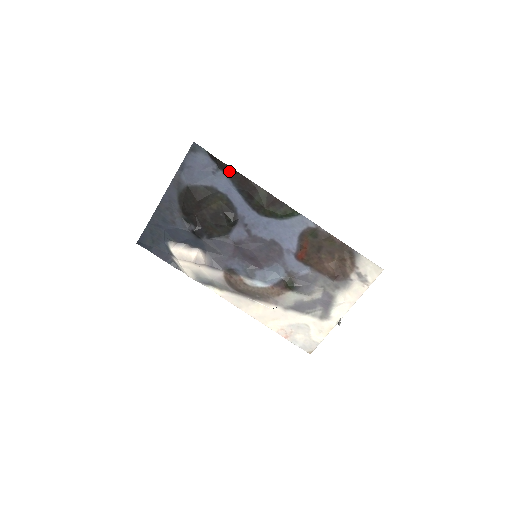
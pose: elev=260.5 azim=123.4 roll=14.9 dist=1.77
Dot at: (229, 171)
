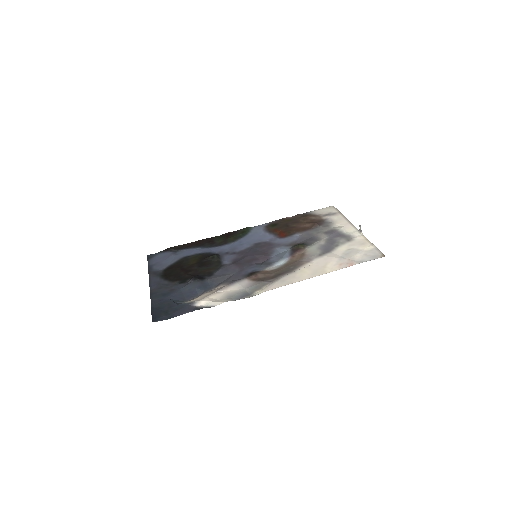
Dot at: (185, 247)
